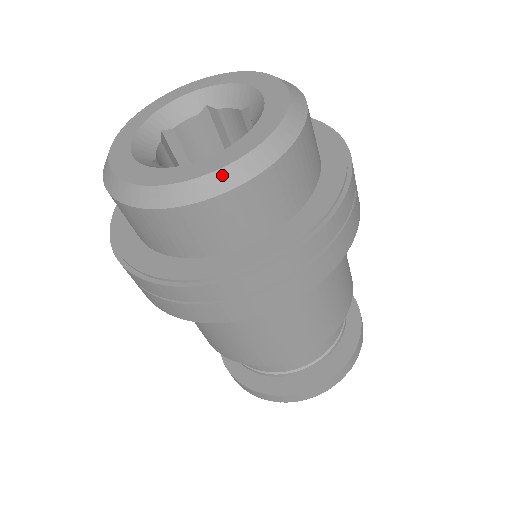
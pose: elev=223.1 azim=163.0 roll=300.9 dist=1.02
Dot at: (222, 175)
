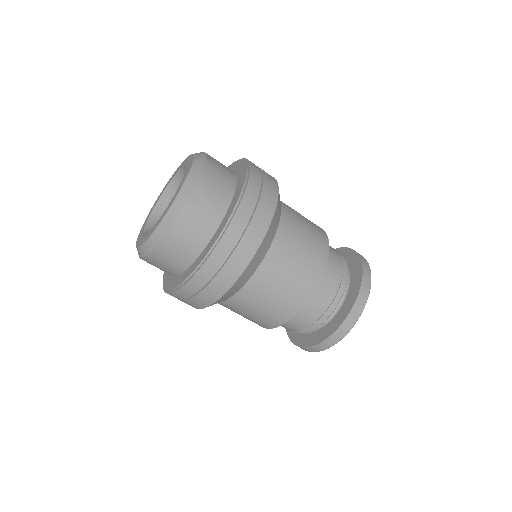
Dot at: (147, 244)
